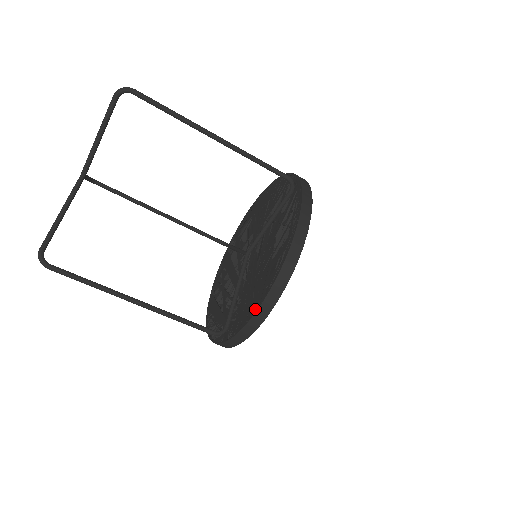
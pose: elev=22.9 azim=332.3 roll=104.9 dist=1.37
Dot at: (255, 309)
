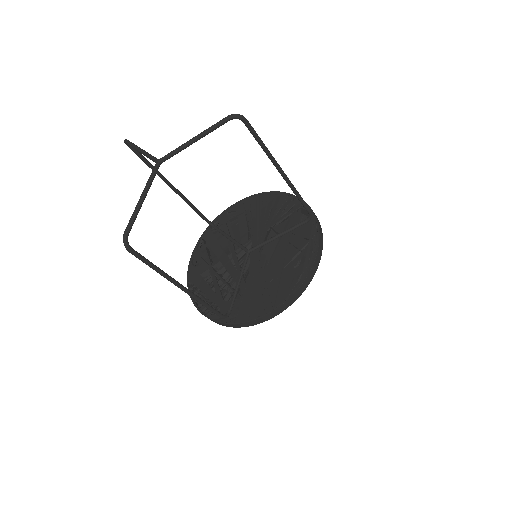
Dot at: (267, 310)
